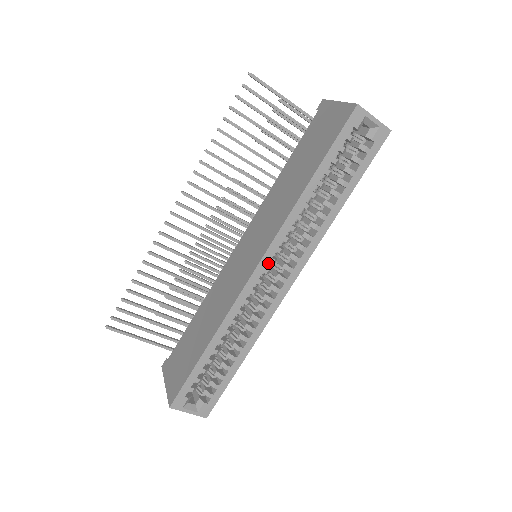
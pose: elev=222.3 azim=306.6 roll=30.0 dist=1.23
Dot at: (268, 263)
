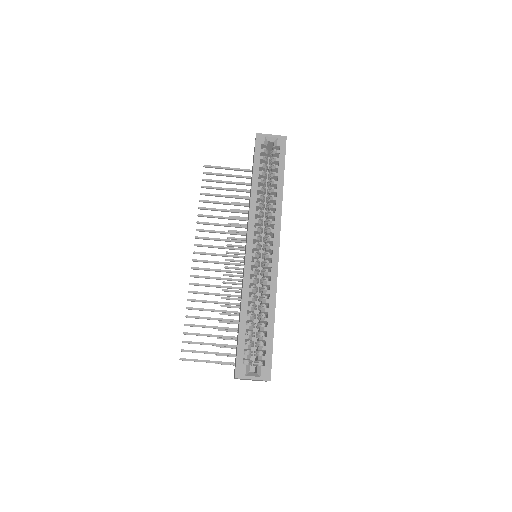
Dot at: (256, 244)
